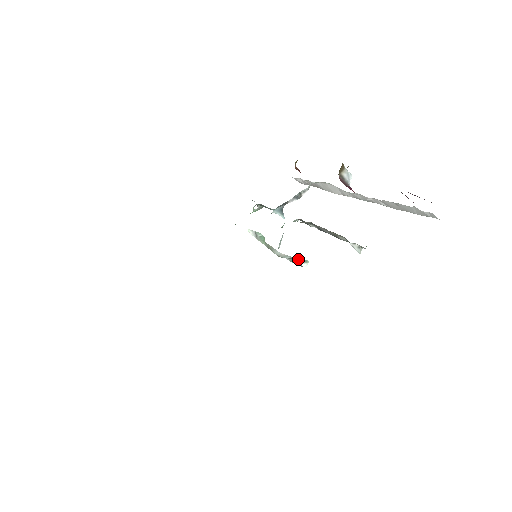
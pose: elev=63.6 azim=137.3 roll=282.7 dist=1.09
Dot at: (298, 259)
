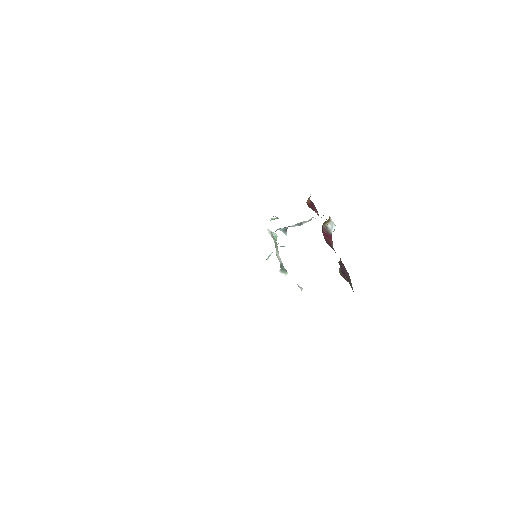
Dot at: (280, 270)
